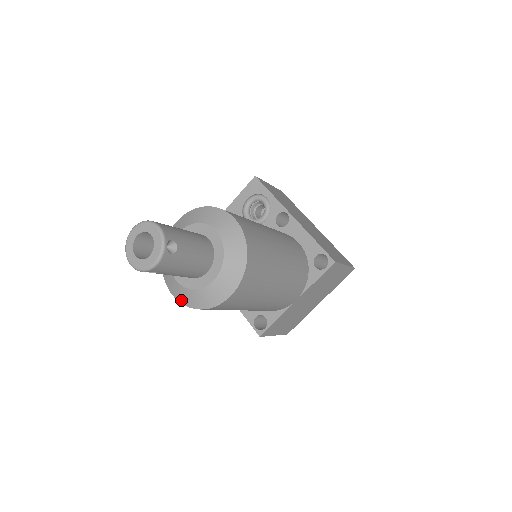
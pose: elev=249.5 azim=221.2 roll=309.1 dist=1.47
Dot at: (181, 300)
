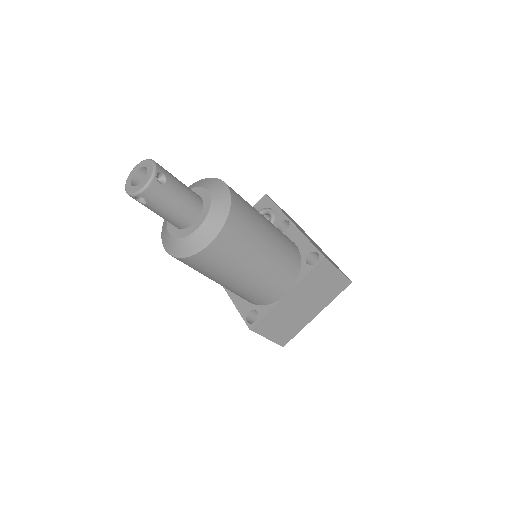
Dot at: (171, 252)
